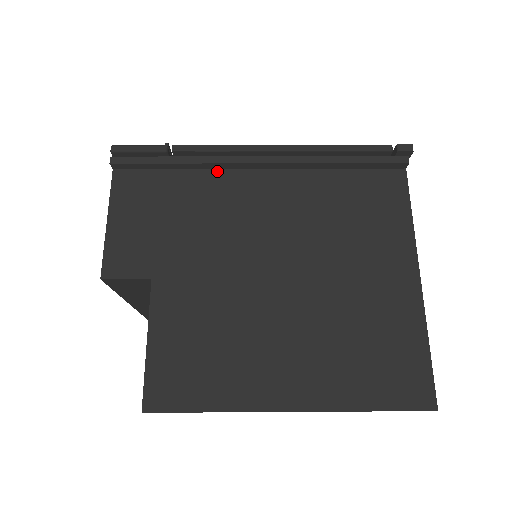
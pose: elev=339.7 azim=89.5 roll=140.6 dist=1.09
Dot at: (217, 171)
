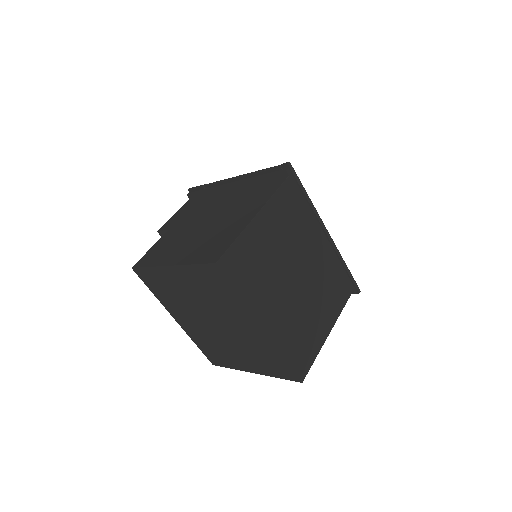
Dot at: (219, 192)
